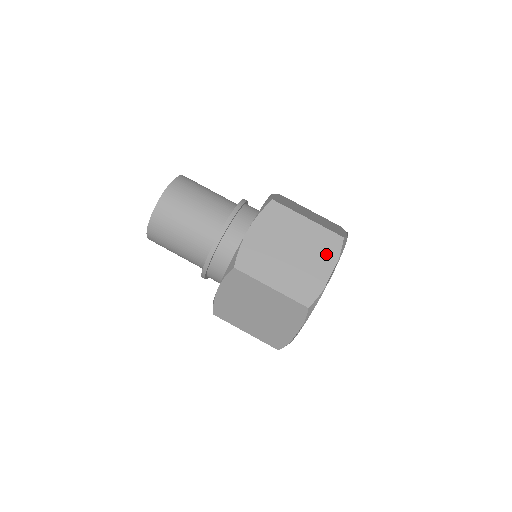
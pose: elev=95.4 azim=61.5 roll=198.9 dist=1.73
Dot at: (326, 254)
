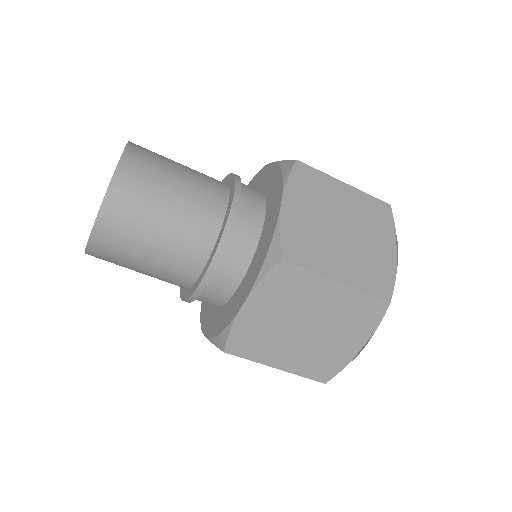
Dot at: (381, 227)
